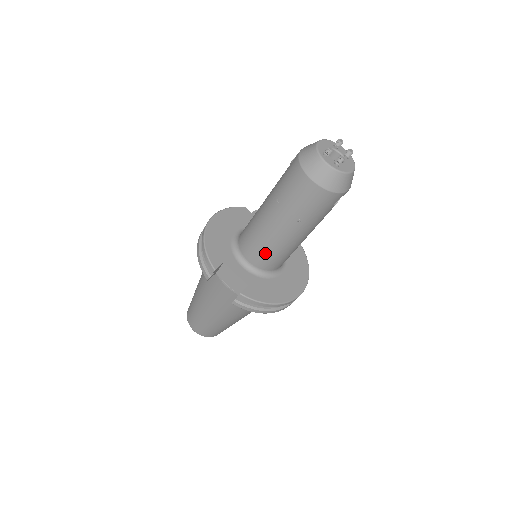
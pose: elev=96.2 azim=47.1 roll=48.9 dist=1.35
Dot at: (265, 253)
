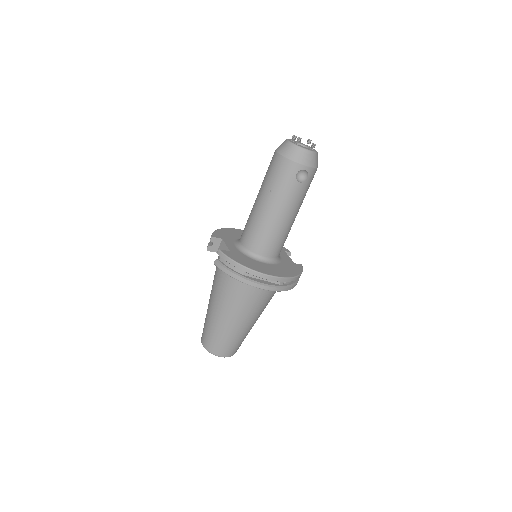
Dot at: (251, 230)
